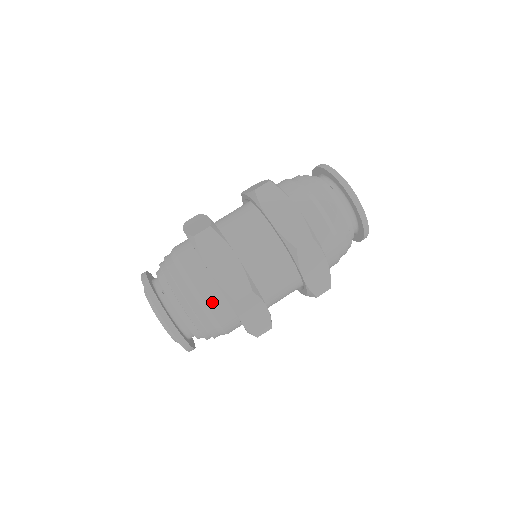
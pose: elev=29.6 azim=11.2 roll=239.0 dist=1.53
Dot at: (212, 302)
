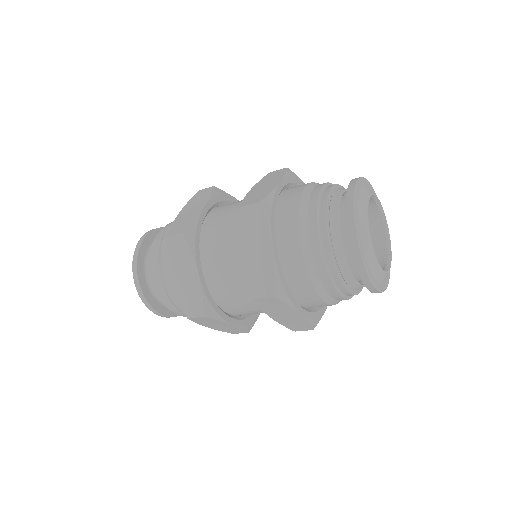
Dot at: occluded
